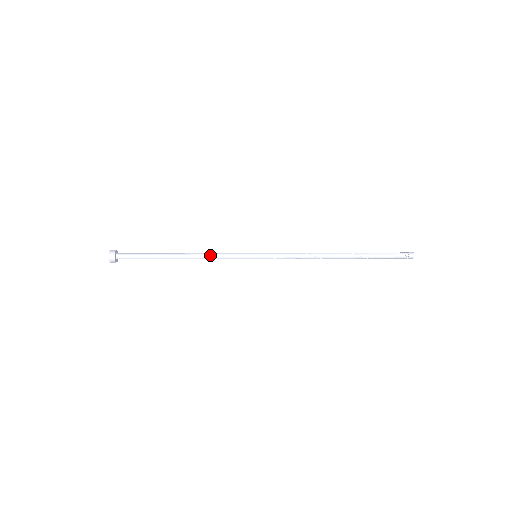
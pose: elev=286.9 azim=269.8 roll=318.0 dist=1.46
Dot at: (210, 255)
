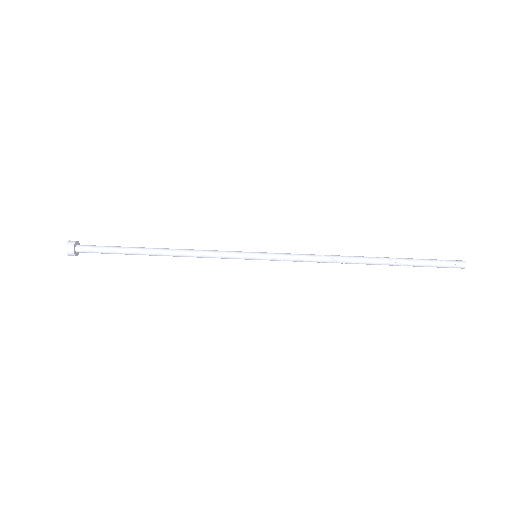
Dot at: (196, 252)
